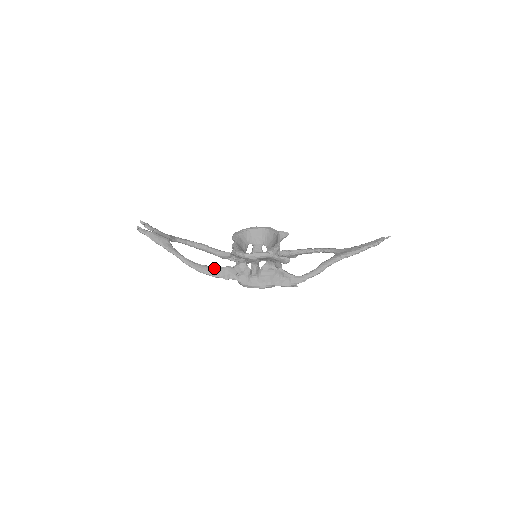
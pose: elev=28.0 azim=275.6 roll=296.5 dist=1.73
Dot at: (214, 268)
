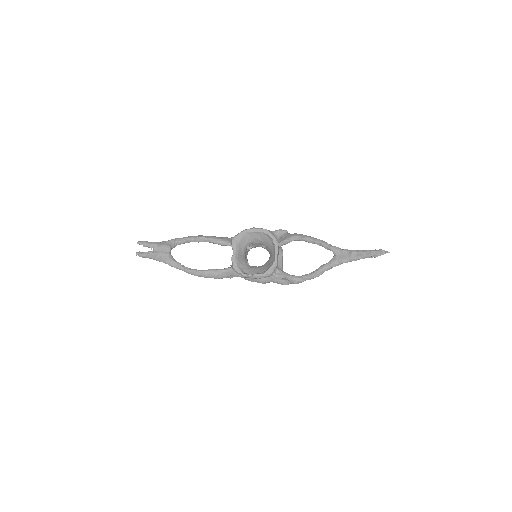
Dot at: (217, 272)
